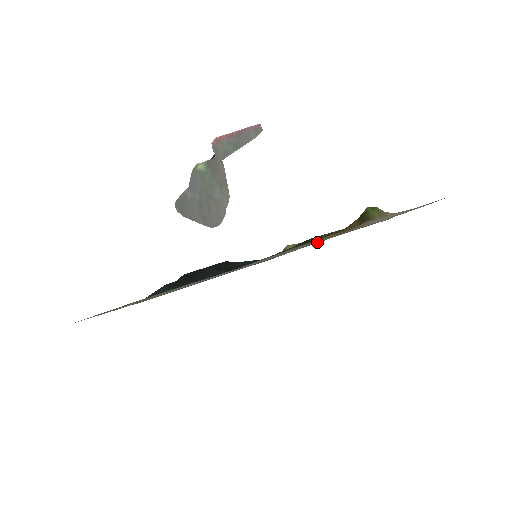
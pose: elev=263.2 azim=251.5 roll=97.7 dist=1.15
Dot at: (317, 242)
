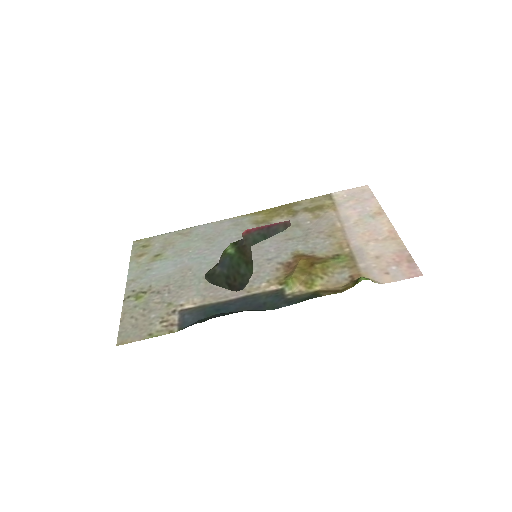
Dot at: (306, 231)
